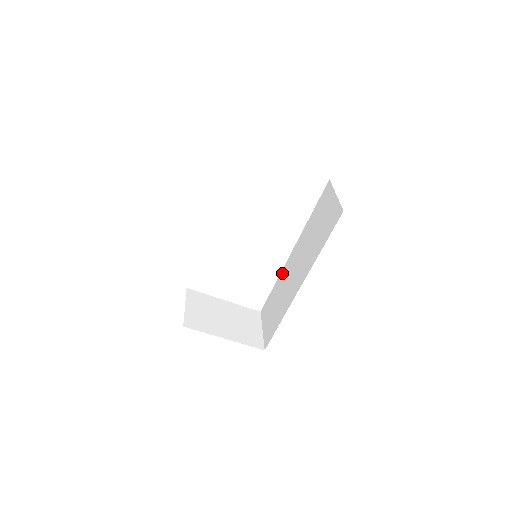
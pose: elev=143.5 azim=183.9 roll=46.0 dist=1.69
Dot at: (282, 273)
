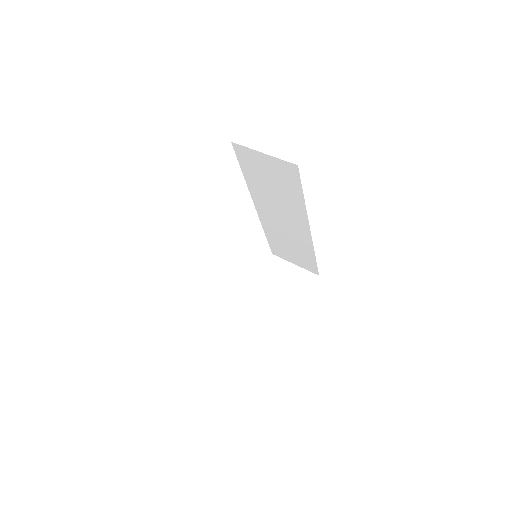
Dot at: (265, 225)
